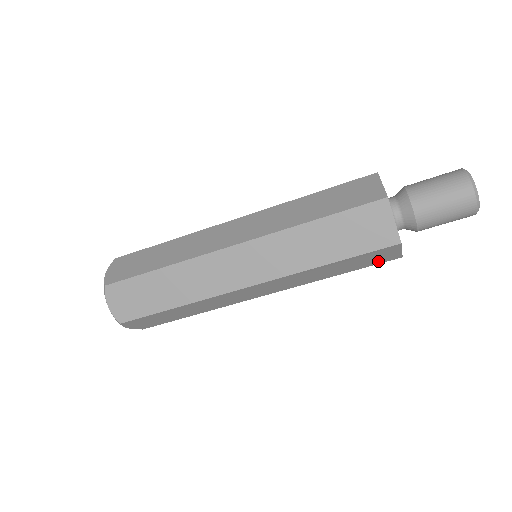
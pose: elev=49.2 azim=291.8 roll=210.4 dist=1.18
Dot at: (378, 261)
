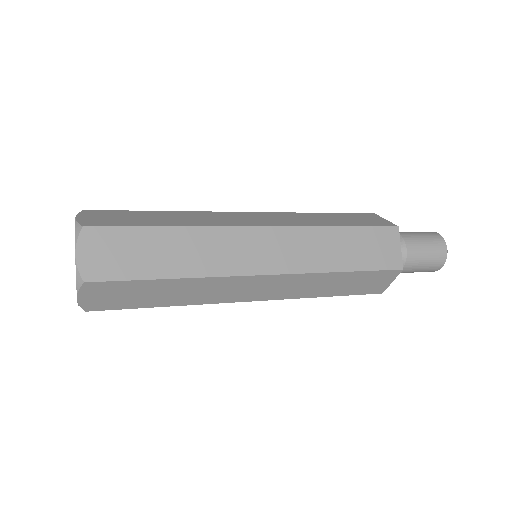
Dot at: occluded
